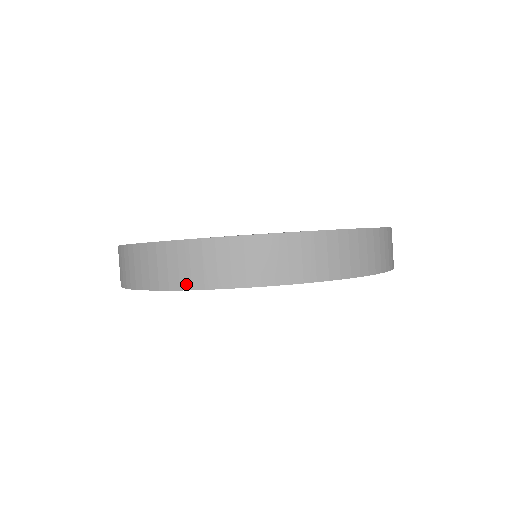
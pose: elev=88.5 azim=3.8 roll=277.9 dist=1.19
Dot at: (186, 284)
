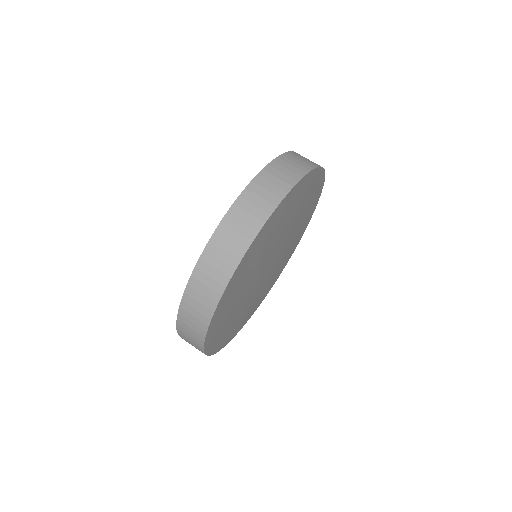
Dot at: (270, 208)
